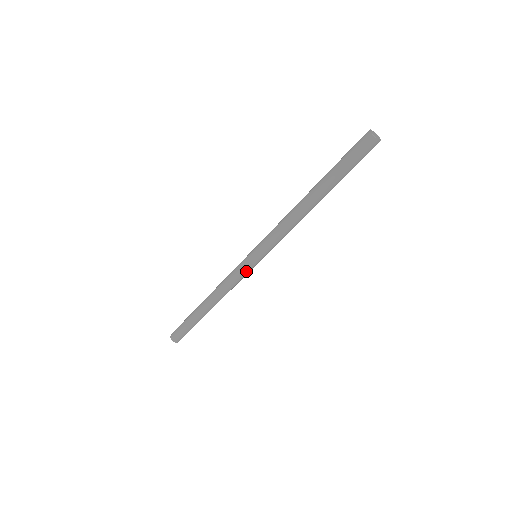
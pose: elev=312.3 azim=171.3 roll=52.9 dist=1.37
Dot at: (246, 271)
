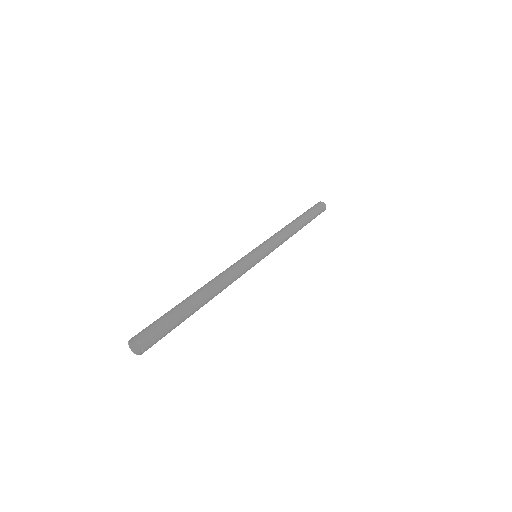
Dot at: (251, 262)
